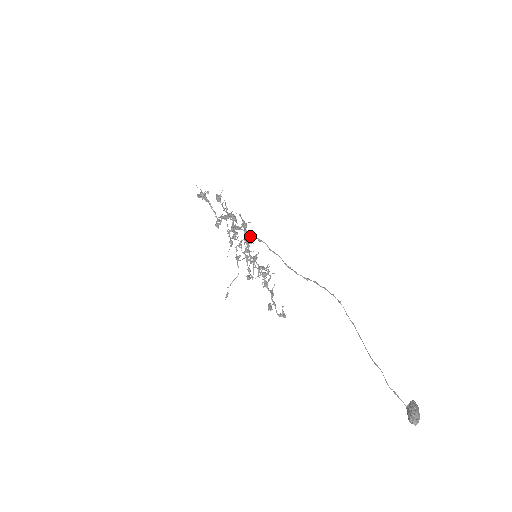
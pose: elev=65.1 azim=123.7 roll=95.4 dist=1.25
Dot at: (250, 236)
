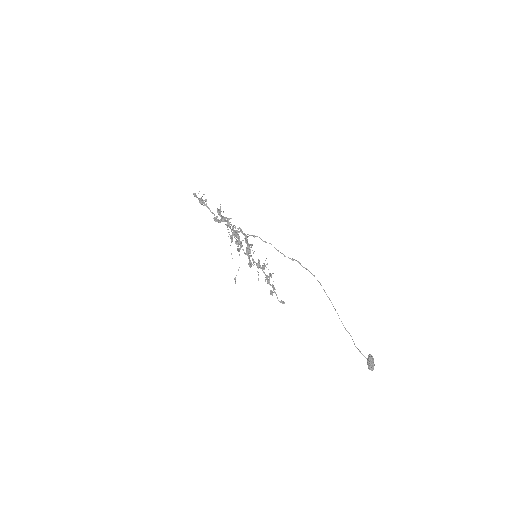
Dot at: occluded
